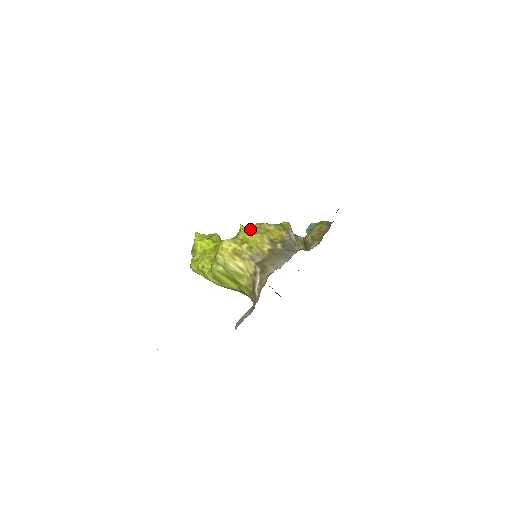
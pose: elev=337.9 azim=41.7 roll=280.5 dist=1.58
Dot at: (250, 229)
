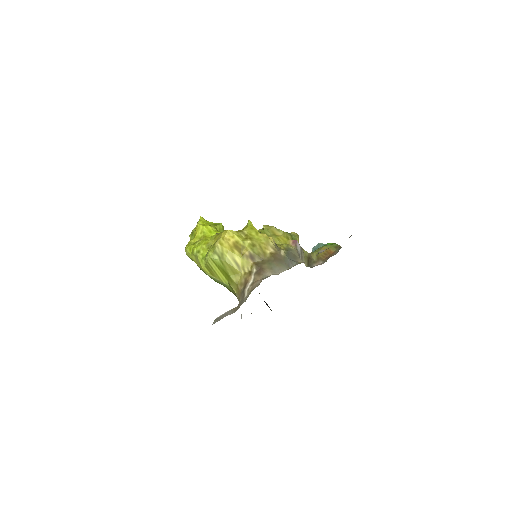
Dot at: occluded
